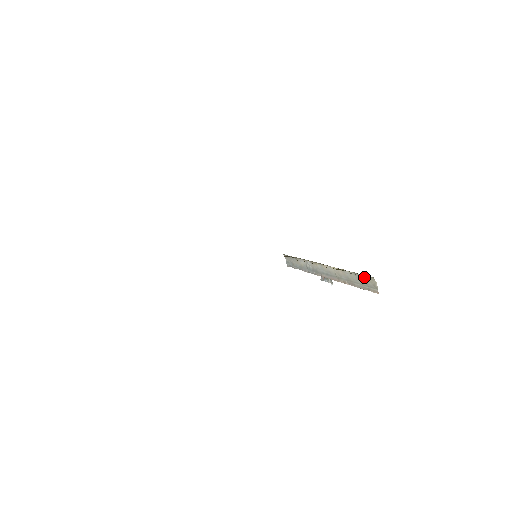
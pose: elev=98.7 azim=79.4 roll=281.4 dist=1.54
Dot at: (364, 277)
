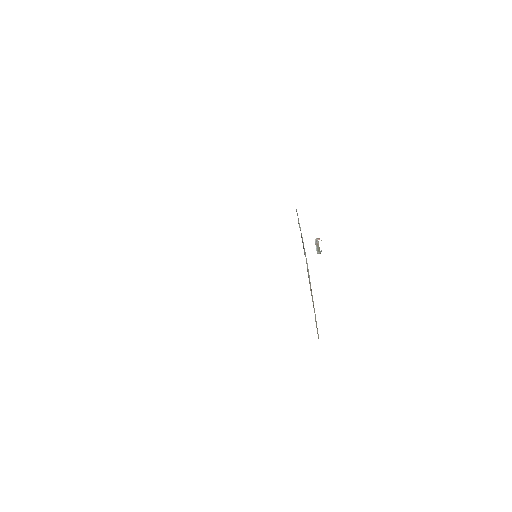
Dot at: occluded
